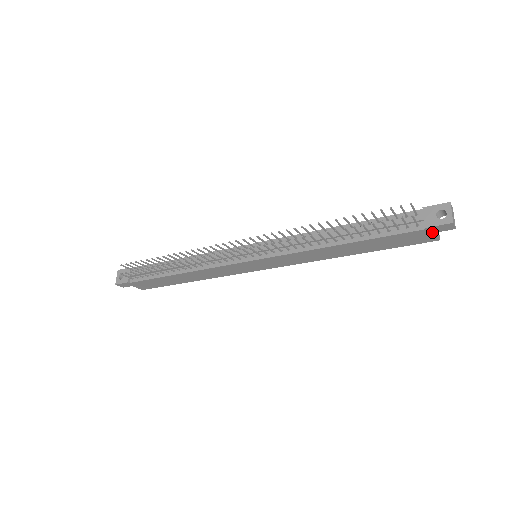
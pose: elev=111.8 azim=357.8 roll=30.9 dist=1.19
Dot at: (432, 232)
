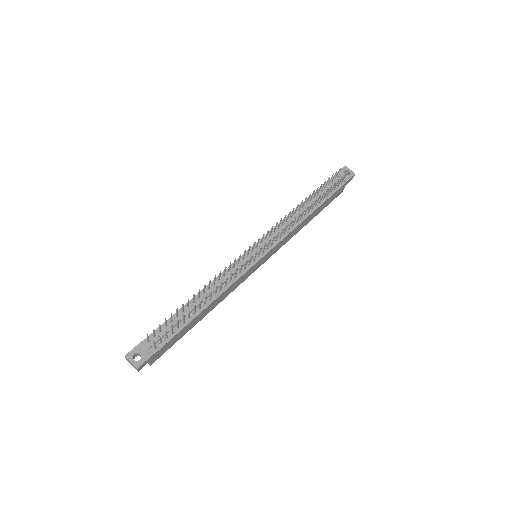
Dot at: (345, 185)
